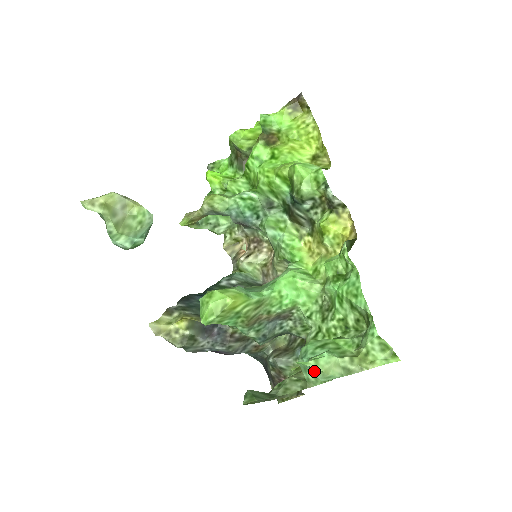
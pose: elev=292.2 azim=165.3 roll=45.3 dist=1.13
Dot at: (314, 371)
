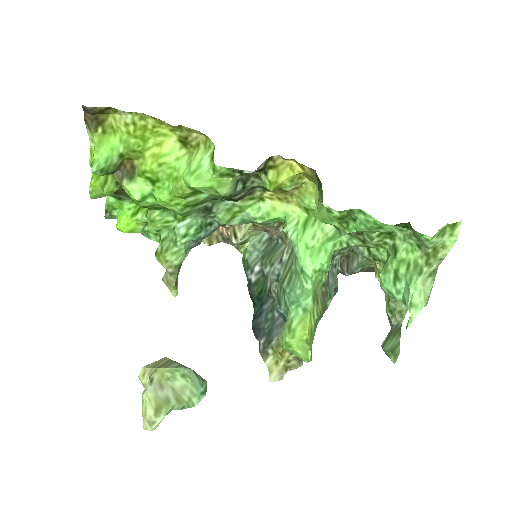
Dot at: (418, 310)
